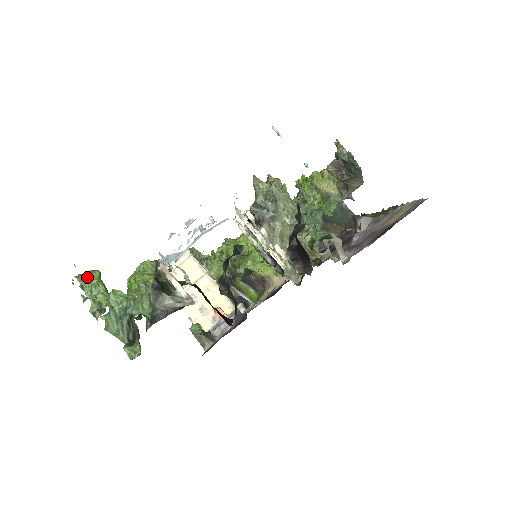
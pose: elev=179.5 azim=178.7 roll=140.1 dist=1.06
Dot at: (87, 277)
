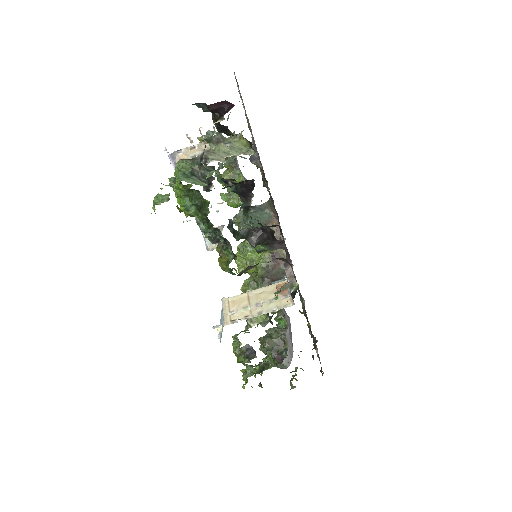
Dot at: occluded
